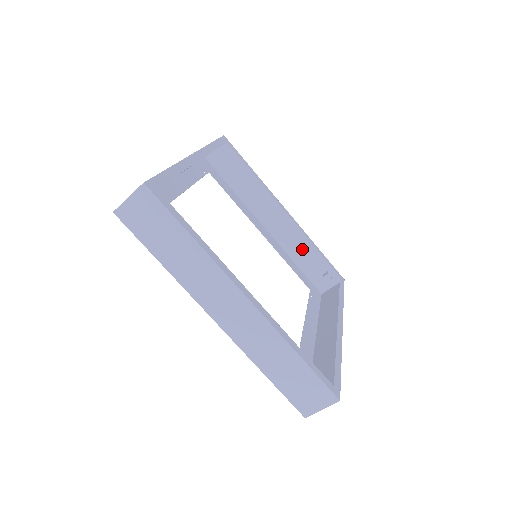
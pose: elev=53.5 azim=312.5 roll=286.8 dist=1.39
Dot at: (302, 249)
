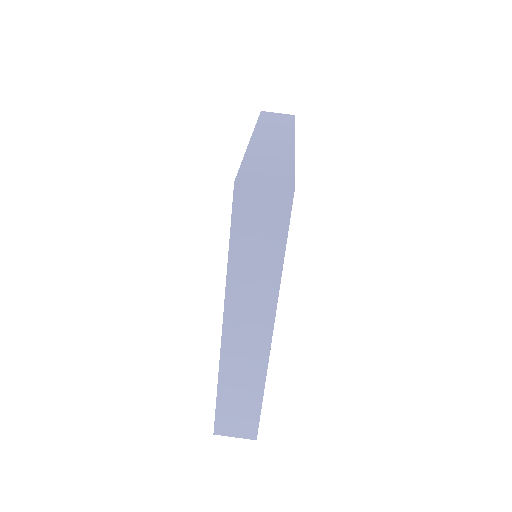
Dot at: occluded
